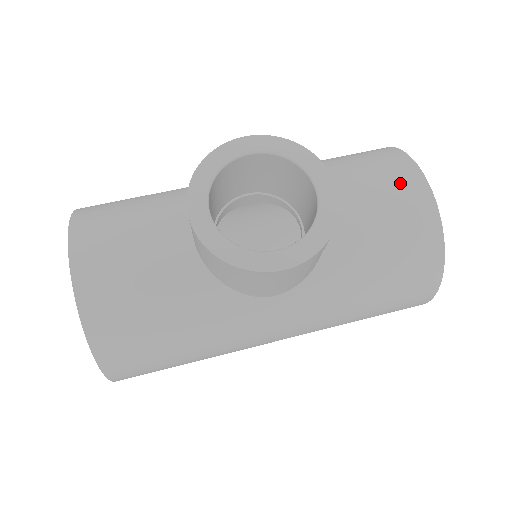
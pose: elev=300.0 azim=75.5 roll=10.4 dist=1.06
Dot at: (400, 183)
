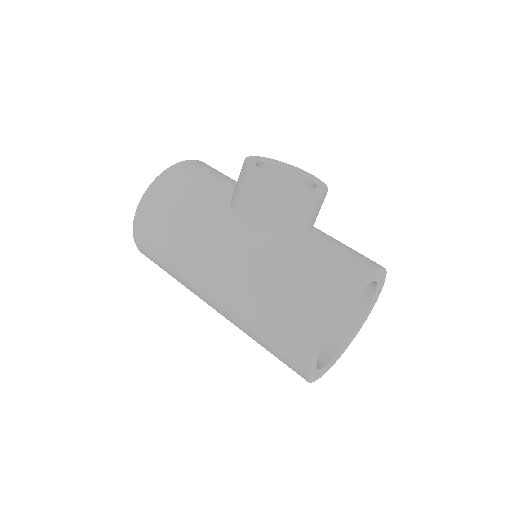
Dot at: (363, 257)
